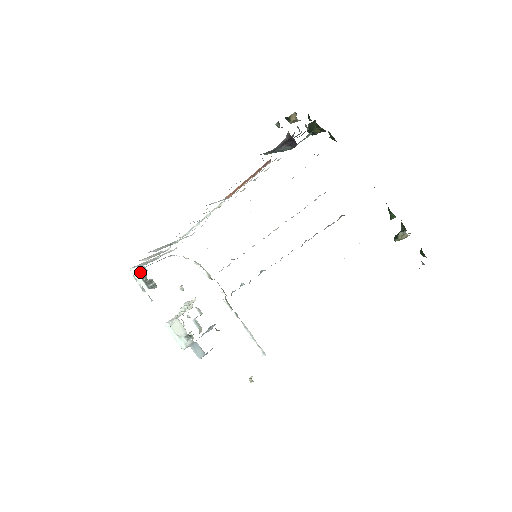
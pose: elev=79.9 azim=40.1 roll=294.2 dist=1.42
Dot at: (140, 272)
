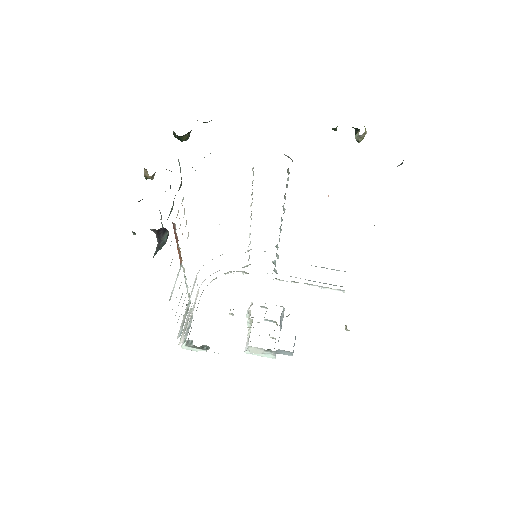
Dot at: (189, 346)
